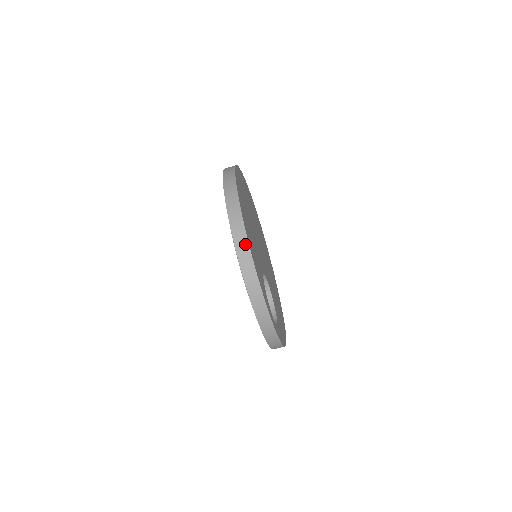
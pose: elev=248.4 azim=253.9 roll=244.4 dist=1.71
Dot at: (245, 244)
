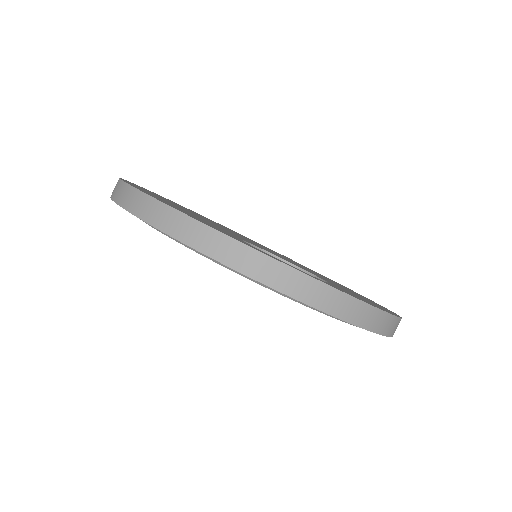
Dot at: (142, 199)
